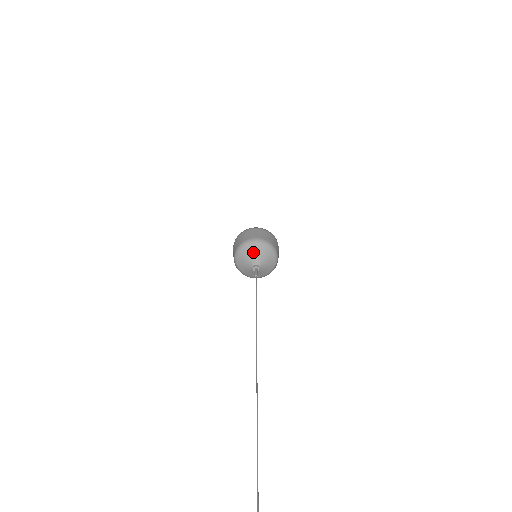
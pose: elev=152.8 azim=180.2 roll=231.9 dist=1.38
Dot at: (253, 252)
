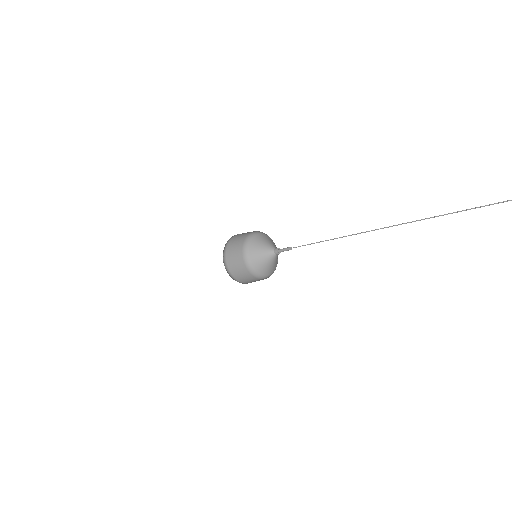
Dot at: (269, 240)
